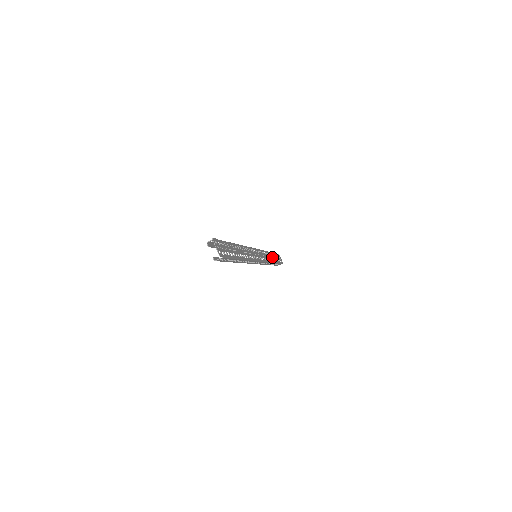
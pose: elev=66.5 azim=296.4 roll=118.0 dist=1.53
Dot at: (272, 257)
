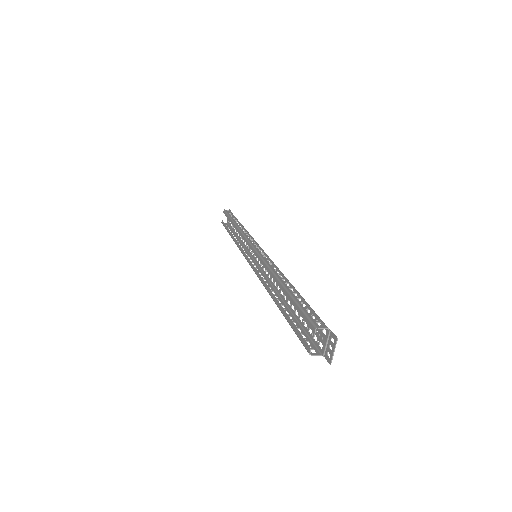
Dot at: occluded
